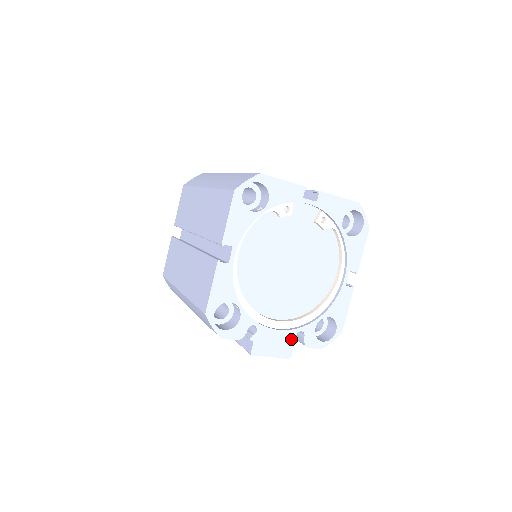
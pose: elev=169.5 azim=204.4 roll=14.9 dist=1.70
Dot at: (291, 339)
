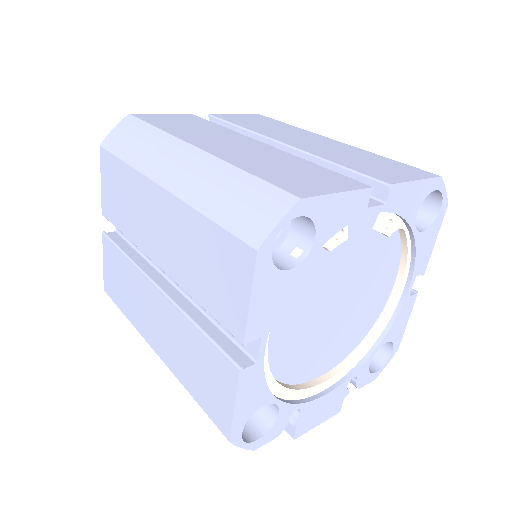
Dot at: (341, 393)
